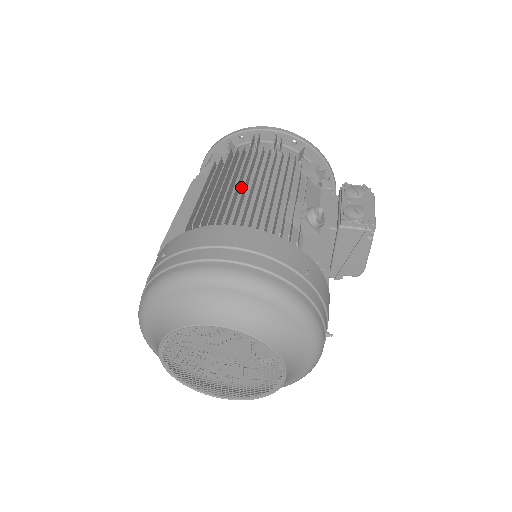
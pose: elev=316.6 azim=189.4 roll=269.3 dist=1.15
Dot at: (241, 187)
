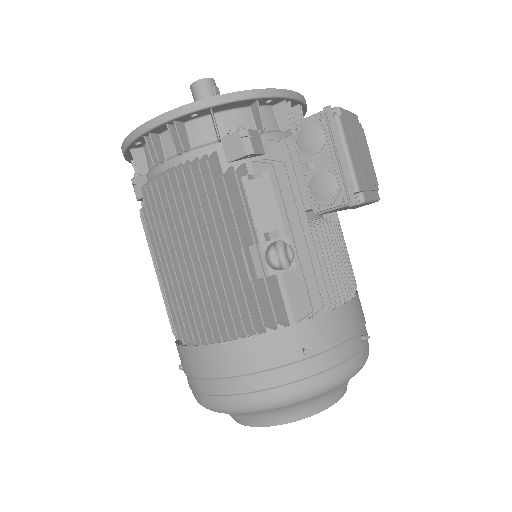
Dot at: occluded
